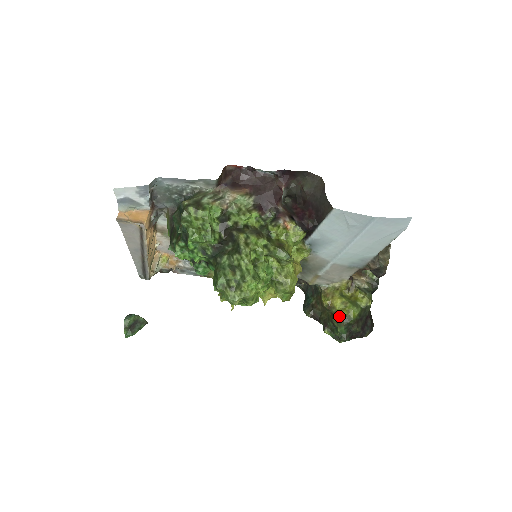
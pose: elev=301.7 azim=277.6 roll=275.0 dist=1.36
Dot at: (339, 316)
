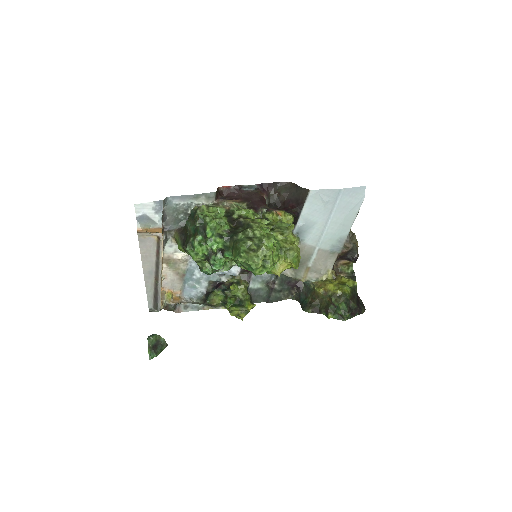
Dot at: (336, 295)
